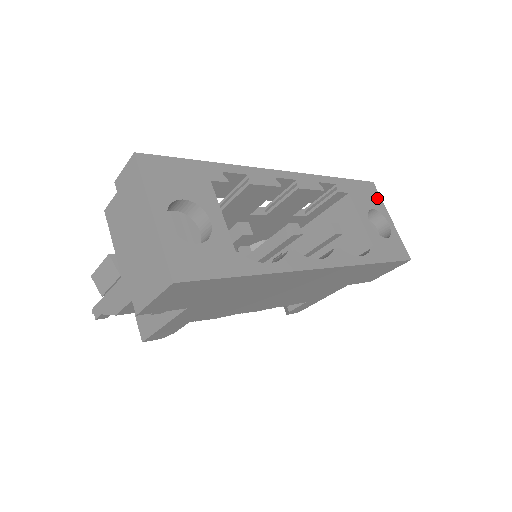
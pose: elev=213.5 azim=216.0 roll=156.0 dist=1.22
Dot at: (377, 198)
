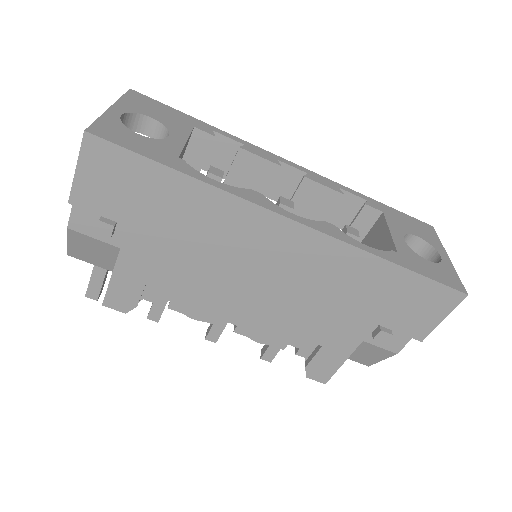
Dot at: (432, 236)
